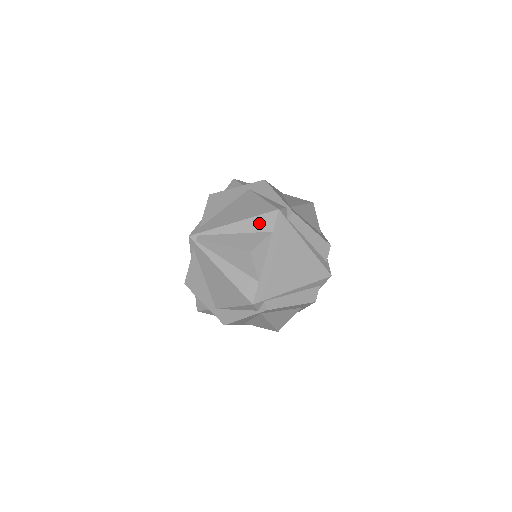
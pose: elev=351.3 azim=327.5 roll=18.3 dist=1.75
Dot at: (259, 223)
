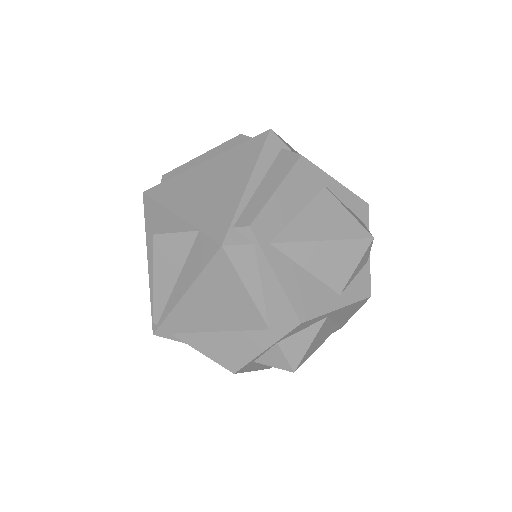
Dot at: (150, 223)
